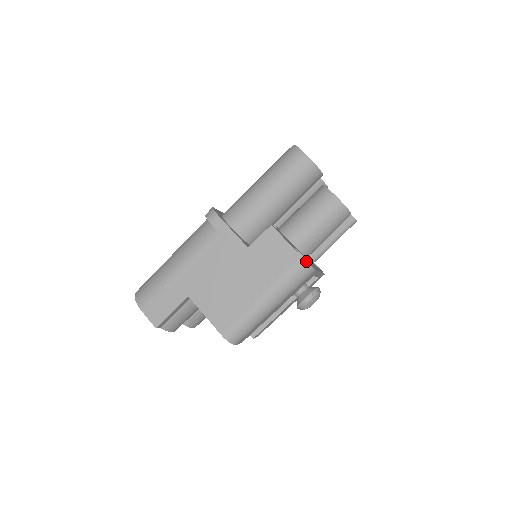
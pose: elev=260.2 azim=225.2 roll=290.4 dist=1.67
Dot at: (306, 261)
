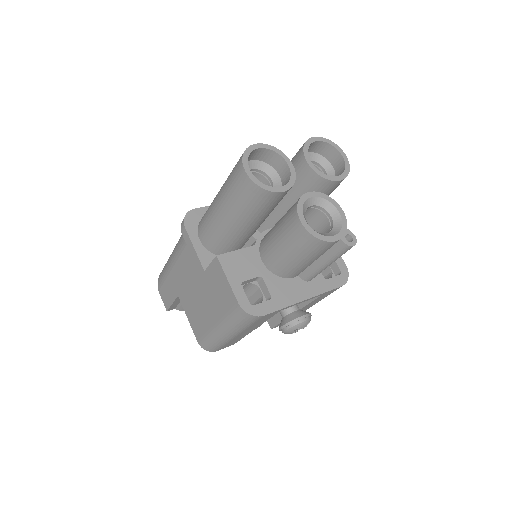
Dot at: (242, 309)
